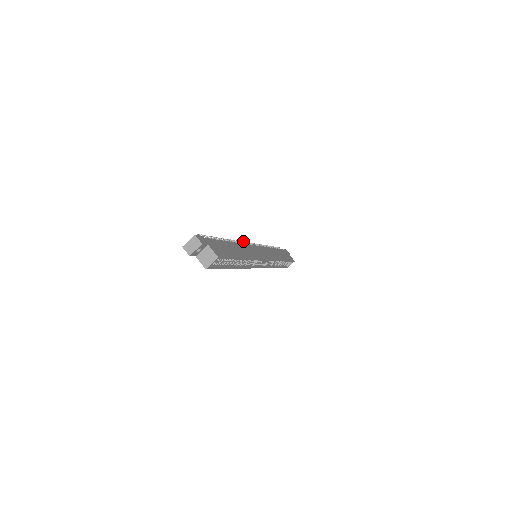
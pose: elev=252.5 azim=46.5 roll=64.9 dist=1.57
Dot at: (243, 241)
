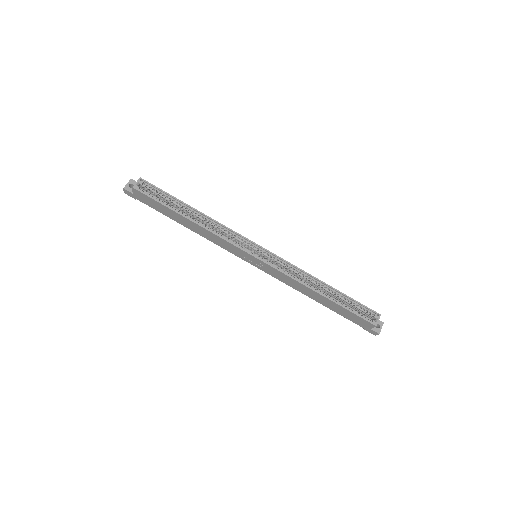
Dot at: occluded
